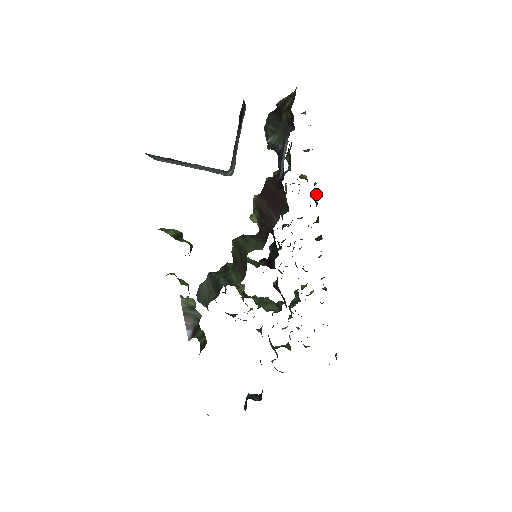
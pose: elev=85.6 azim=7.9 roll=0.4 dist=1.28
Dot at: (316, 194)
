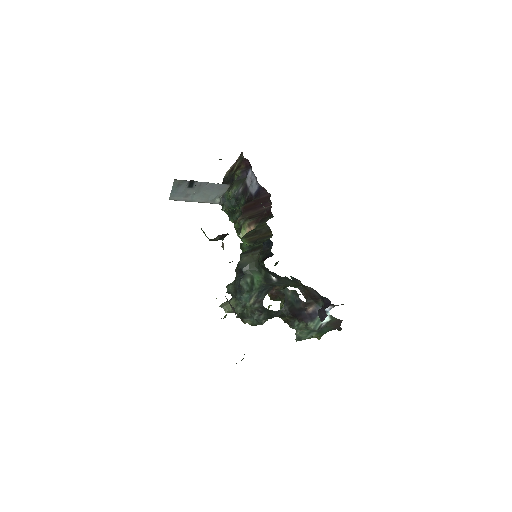
Dot at: occluded
